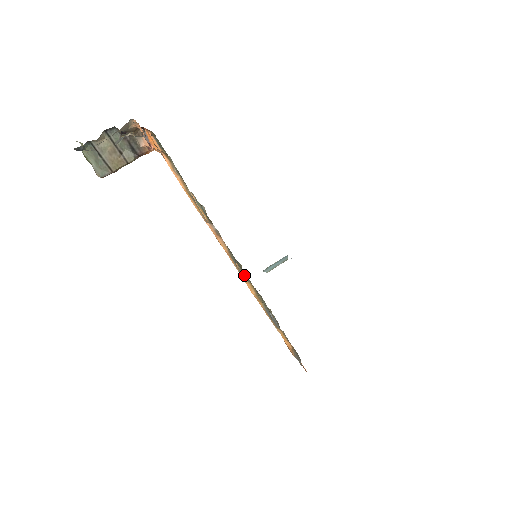
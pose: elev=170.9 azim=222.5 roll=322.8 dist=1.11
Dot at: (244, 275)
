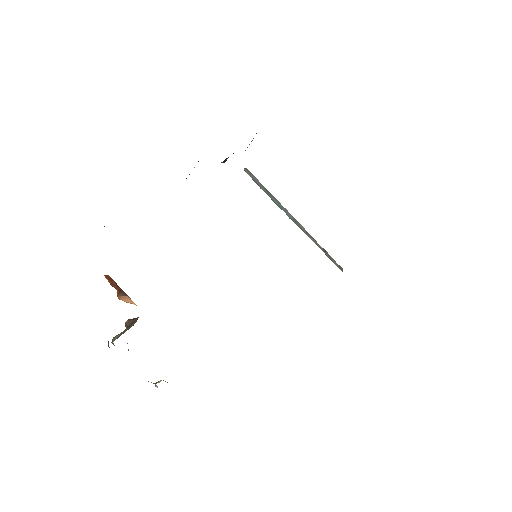
Dot at: occluded
